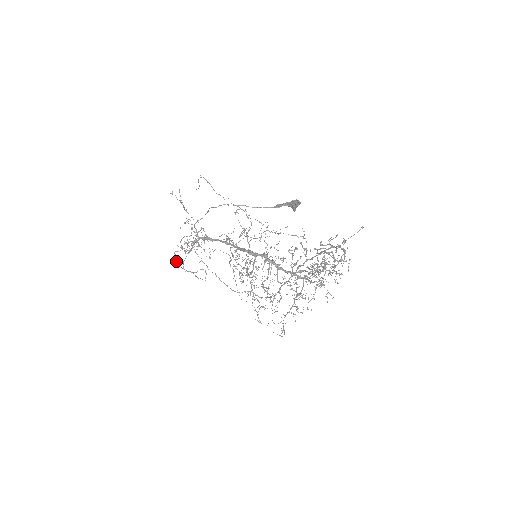
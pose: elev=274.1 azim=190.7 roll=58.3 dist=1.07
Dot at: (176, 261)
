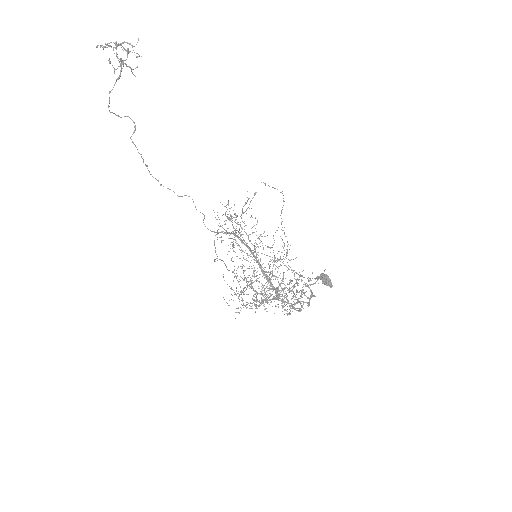
Dot at: (163, 186)
